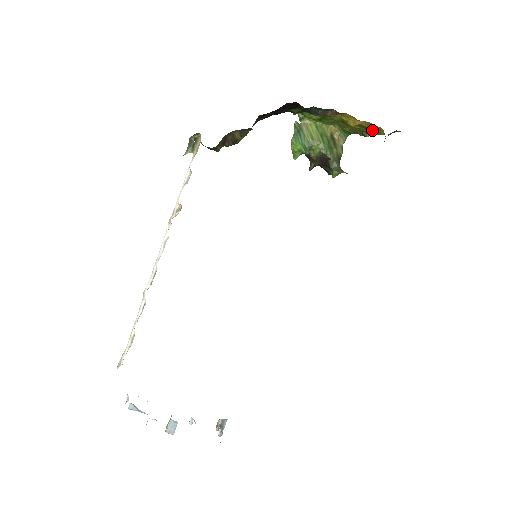
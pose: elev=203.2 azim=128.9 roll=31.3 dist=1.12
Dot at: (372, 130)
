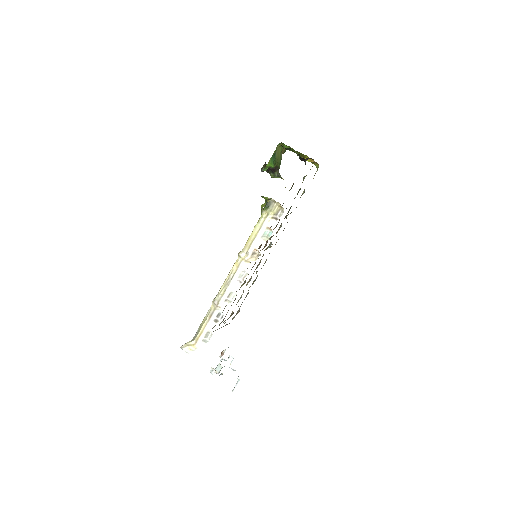
Dot at: occluded
